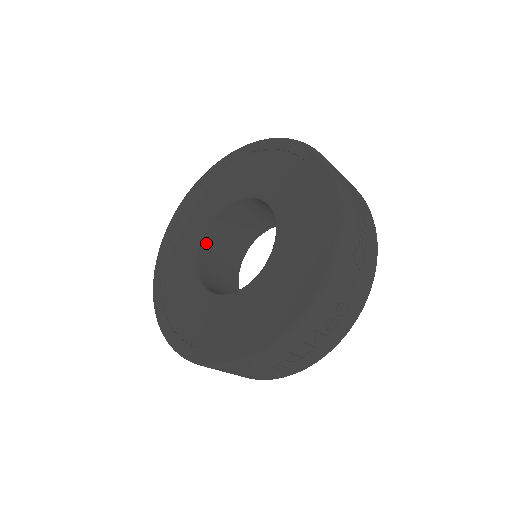
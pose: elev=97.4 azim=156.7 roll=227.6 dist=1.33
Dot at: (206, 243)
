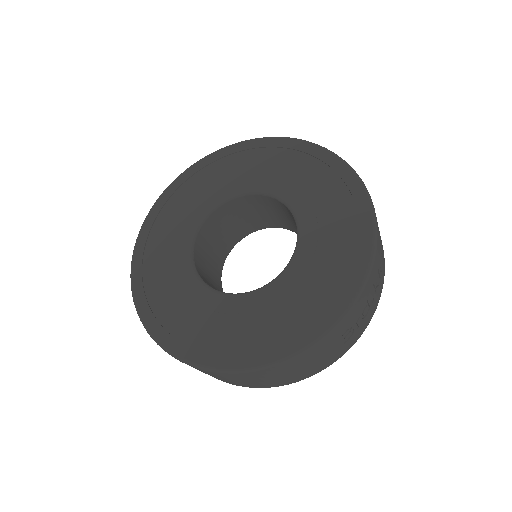
Dot at: (197, 263)
